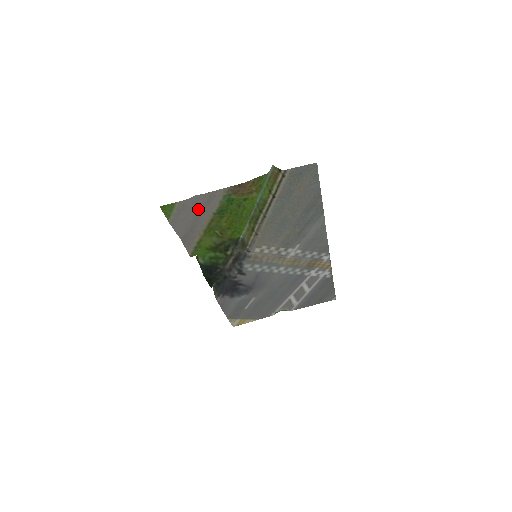
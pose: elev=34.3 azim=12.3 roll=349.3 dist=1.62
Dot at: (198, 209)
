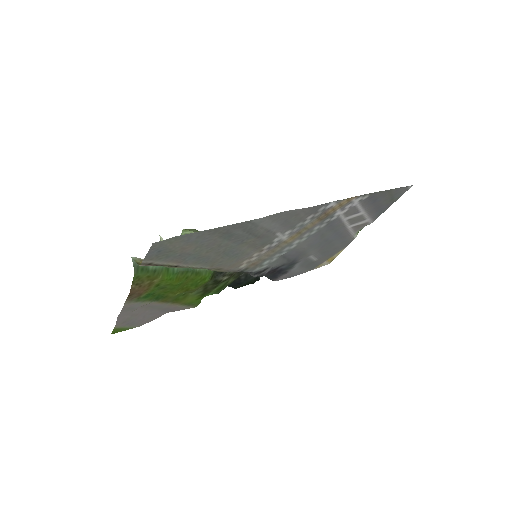
Dot at: (141, 307)
